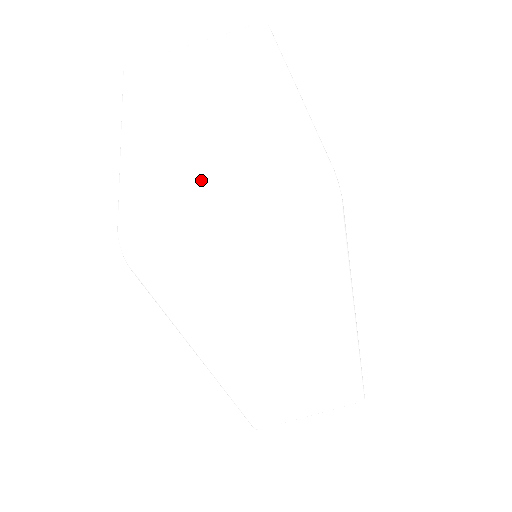
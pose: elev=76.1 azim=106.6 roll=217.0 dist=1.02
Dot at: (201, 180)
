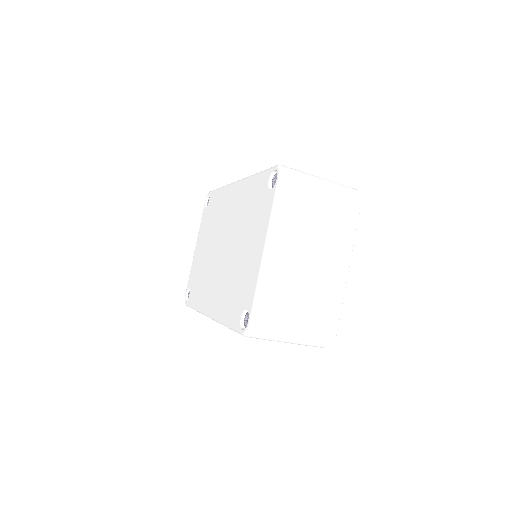
Dot at: (292, 317)
